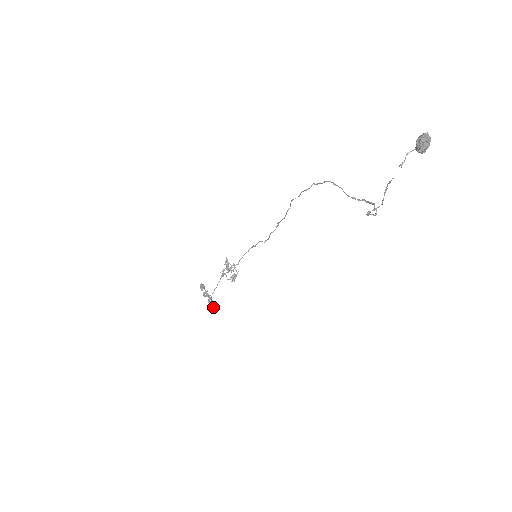
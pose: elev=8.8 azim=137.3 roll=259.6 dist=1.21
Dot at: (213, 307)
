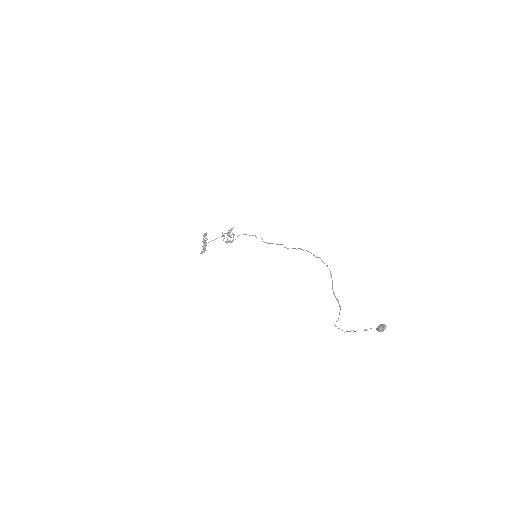
Dot at: occluded
